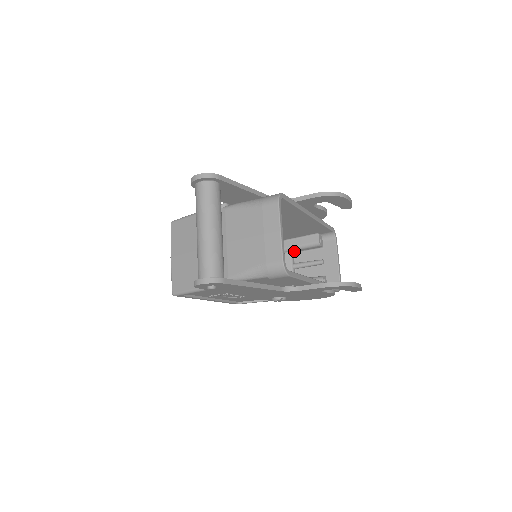
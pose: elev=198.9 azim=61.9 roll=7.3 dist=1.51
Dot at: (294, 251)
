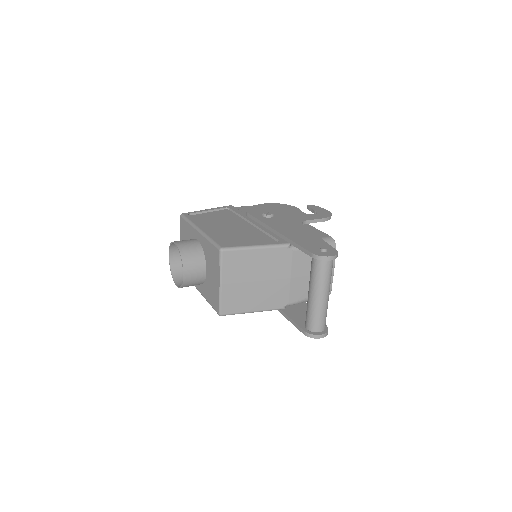
Dot at: occluded
